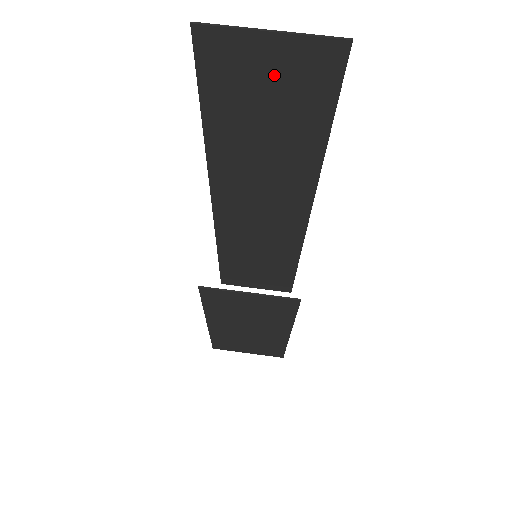
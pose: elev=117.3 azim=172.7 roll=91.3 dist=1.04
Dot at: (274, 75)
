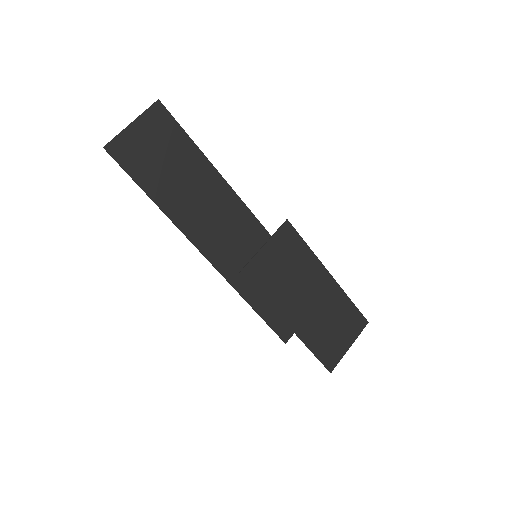
Dot at: (151, 140)
